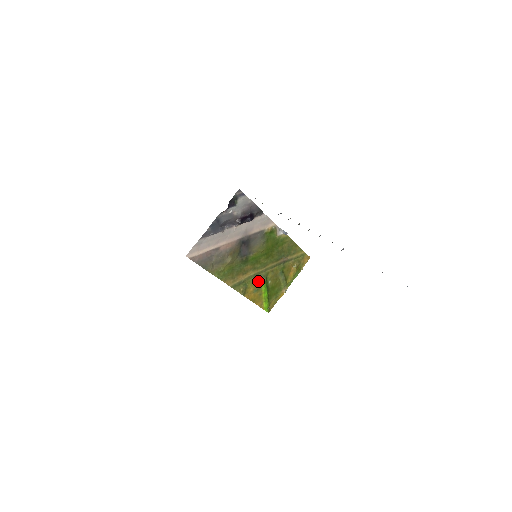
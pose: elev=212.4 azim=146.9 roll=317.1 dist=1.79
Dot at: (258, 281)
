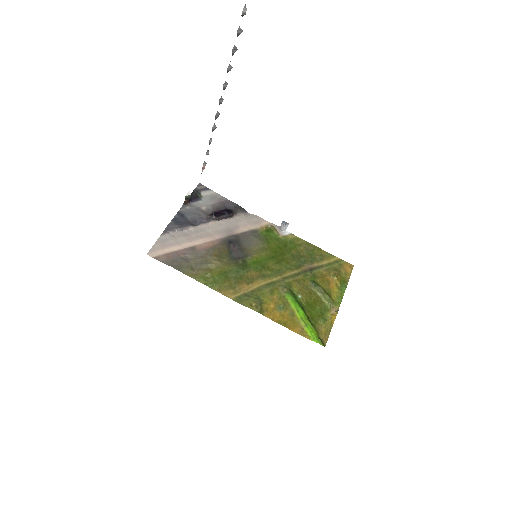
Dot at: (278, 294)
